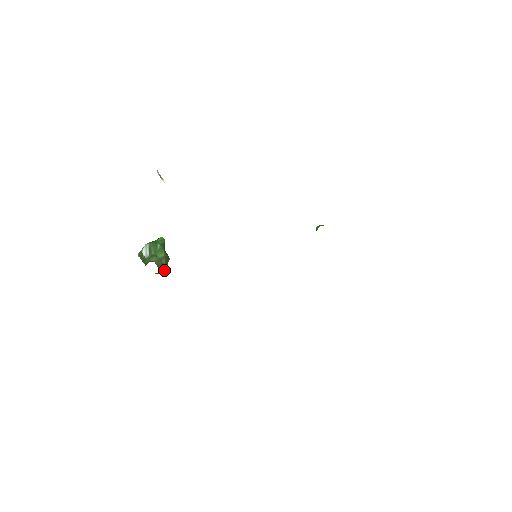
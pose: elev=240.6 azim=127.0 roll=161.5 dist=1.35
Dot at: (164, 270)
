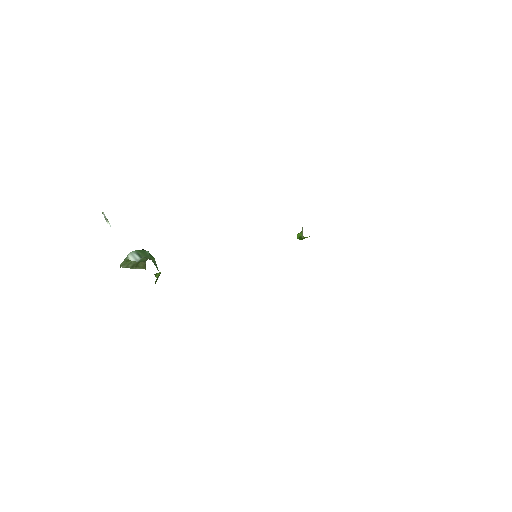
Dot at: occluded
